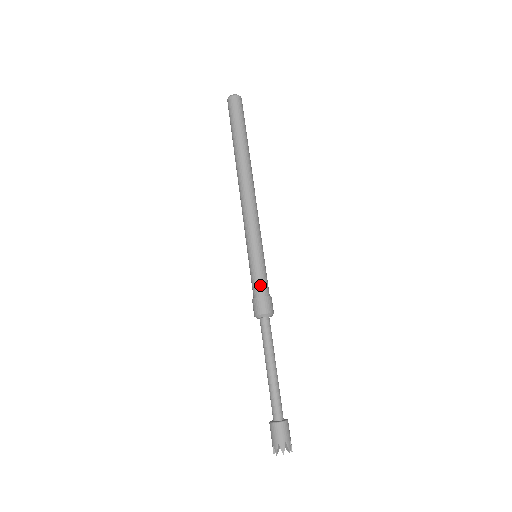
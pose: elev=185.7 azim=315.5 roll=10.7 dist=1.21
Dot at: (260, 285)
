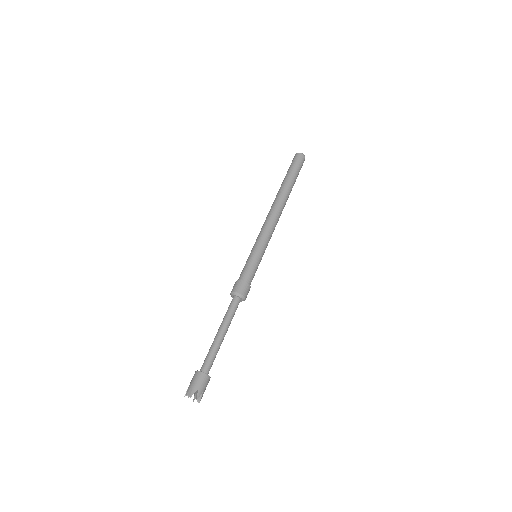
Dot at: (246, 273)
